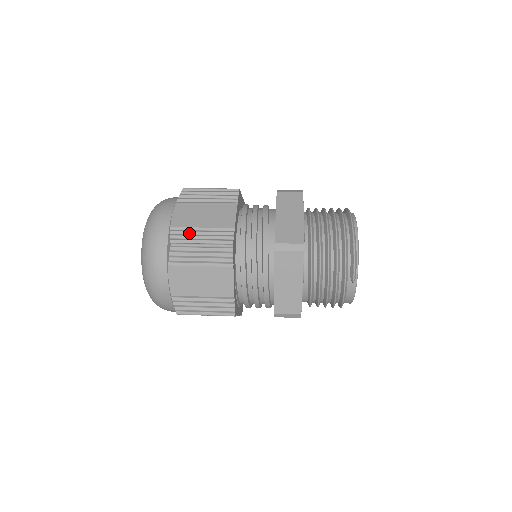
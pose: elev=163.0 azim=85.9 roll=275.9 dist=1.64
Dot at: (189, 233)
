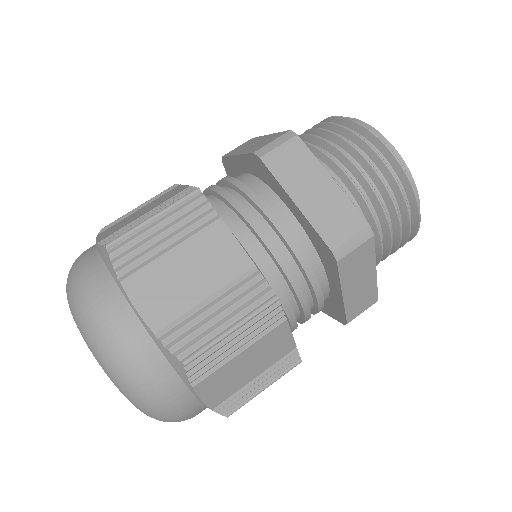
Dot at: (241, 394)
